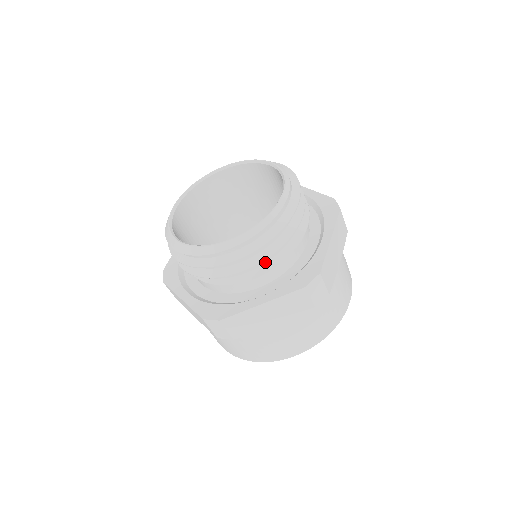
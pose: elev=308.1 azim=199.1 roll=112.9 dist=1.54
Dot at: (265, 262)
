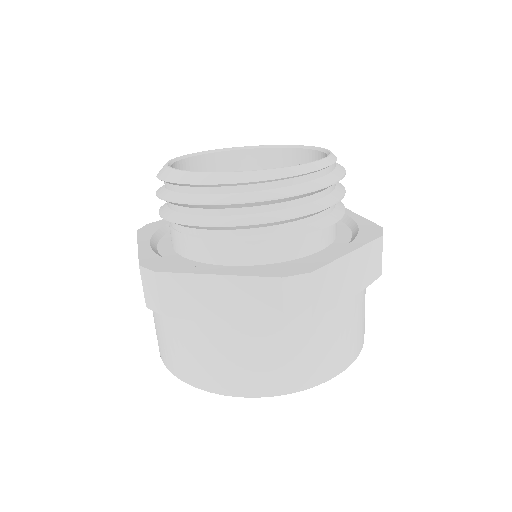
Dot at: (329, 212)
